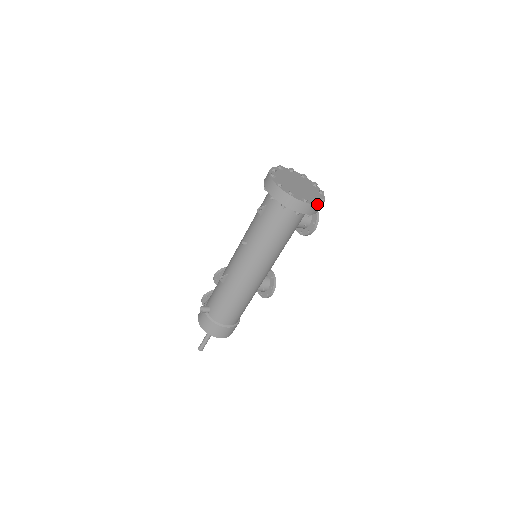
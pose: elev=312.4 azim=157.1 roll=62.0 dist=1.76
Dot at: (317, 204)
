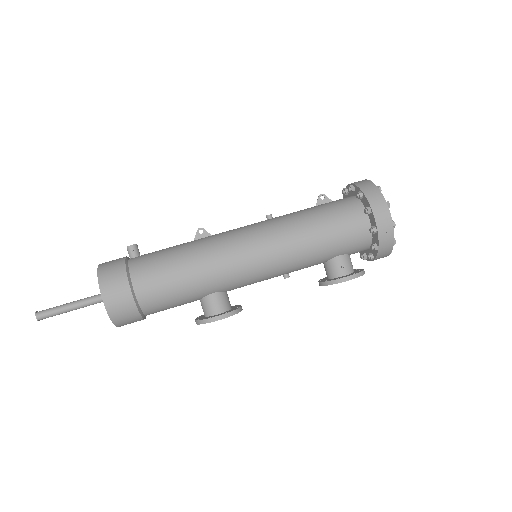
Dot at: (393, 224)
